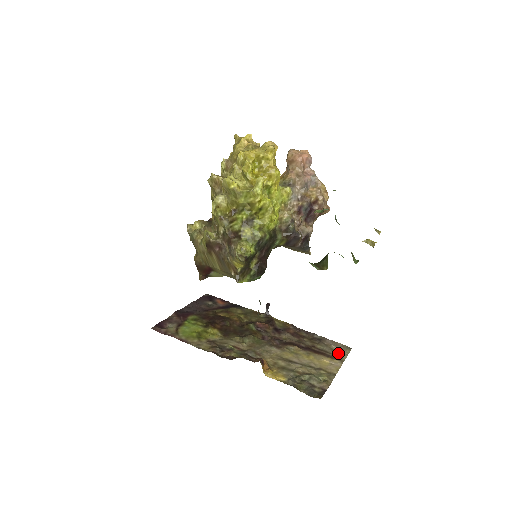
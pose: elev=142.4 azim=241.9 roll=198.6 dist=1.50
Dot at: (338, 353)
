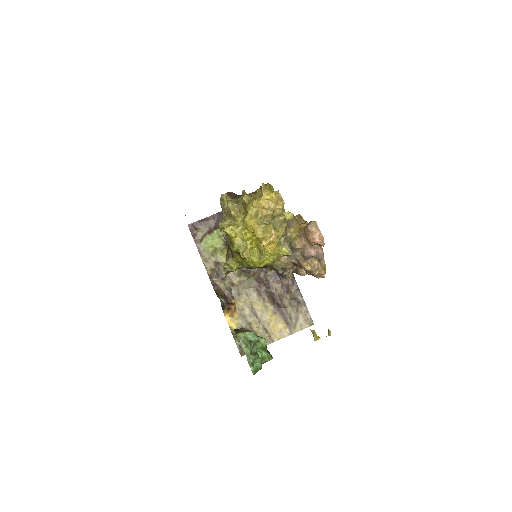
Dot at: (297, 324)
